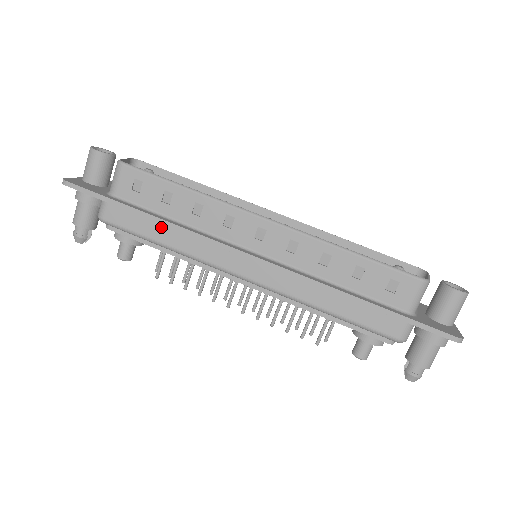
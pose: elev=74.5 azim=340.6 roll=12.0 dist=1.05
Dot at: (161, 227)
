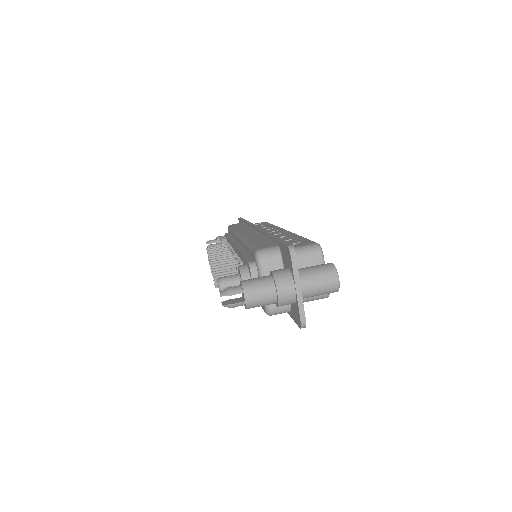
Dot at: occluded
